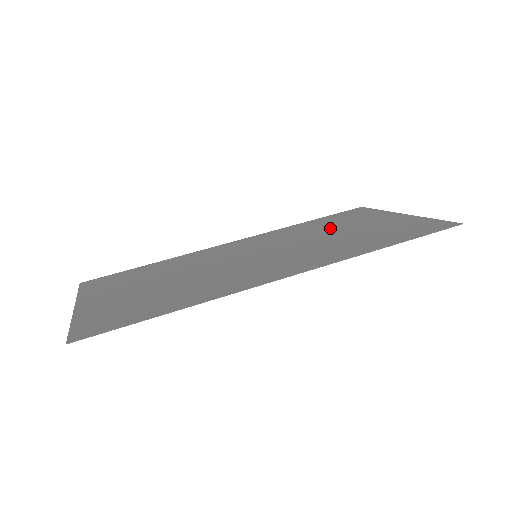
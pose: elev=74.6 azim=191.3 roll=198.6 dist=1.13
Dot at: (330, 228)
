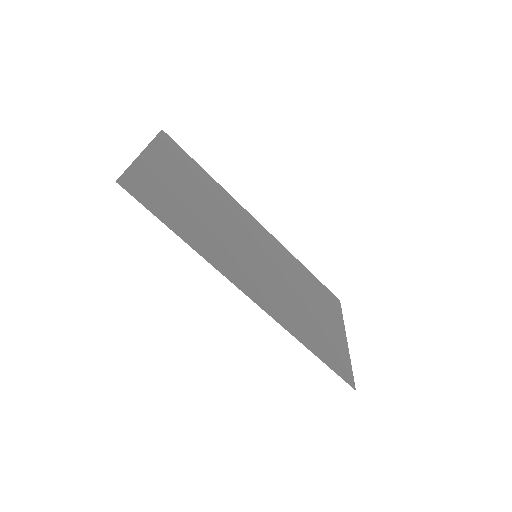
Dot at: (308, 293)
